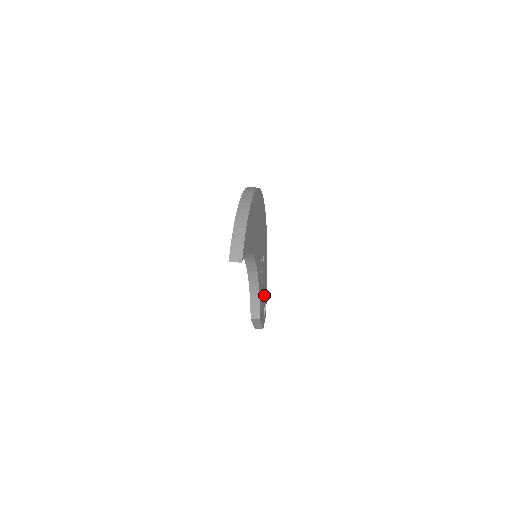
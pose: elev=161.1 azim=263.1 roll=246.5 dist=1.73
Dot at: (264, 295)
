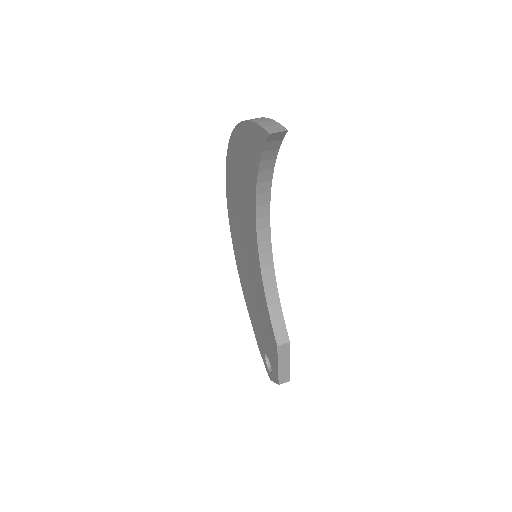
Dot at: occluded
